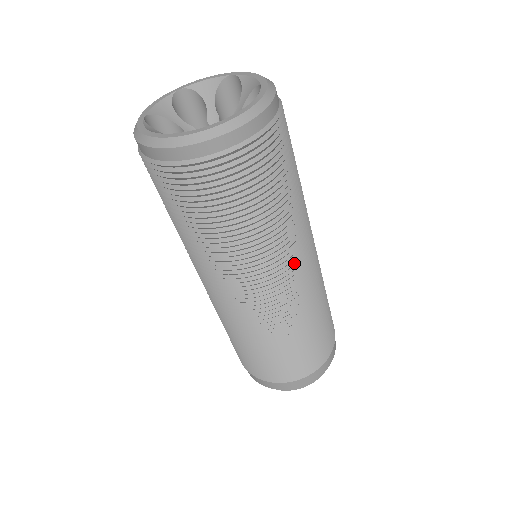
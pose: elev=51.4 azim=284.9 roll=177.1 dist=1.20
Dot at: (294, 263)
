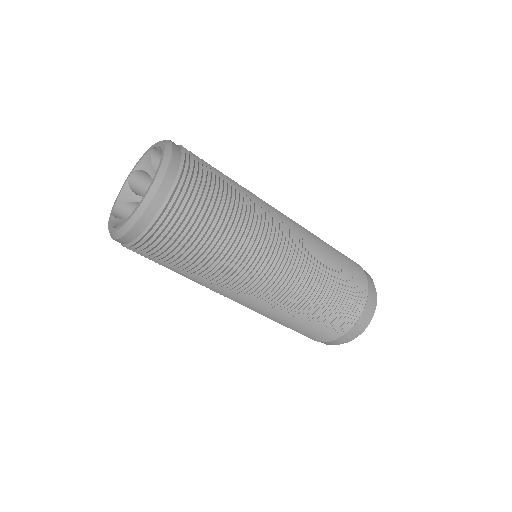
Dot at: (277, 214)
